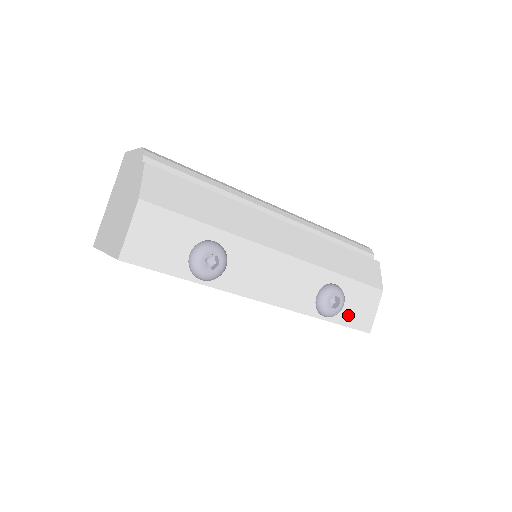
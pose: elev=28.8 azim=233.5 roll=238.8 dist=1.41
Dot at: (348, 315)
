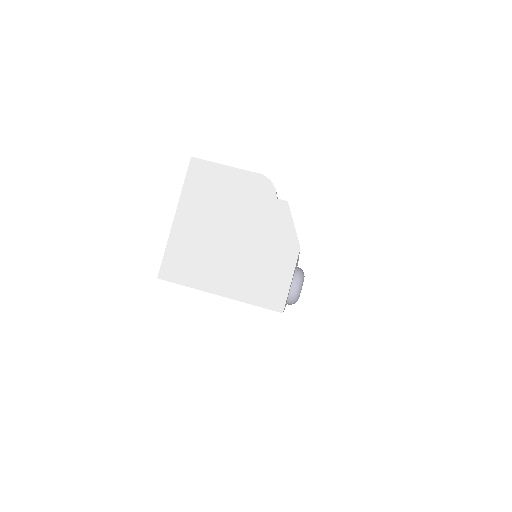
Dot at: occluded
